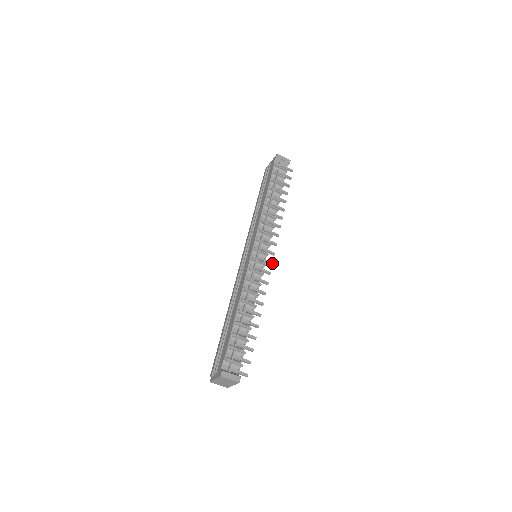
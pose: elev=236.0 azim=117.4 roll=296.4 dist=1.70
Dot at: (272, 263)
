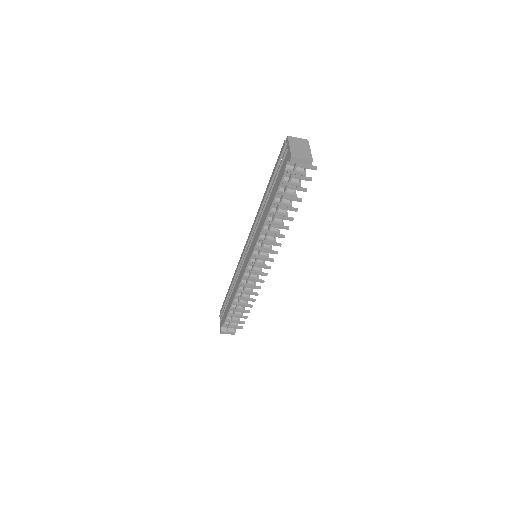
Dot at: (270, 268)
